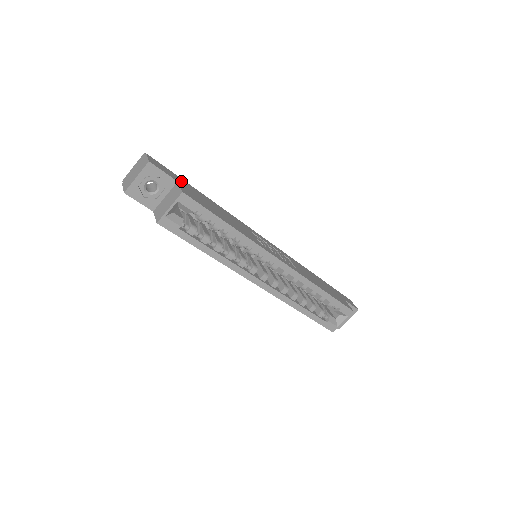
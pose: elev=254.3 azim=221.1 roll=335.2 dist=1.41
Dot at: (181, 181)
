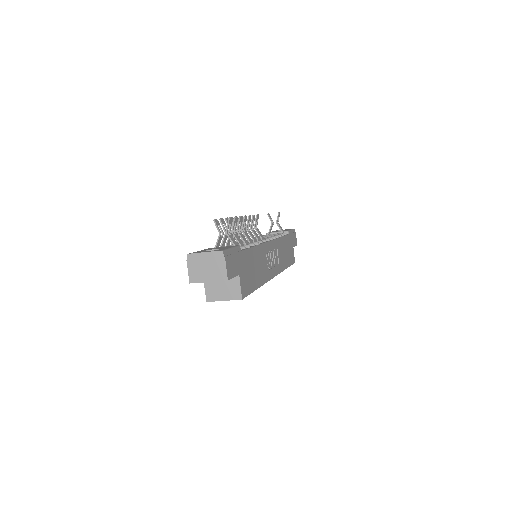
Dot at: (240, 263)
